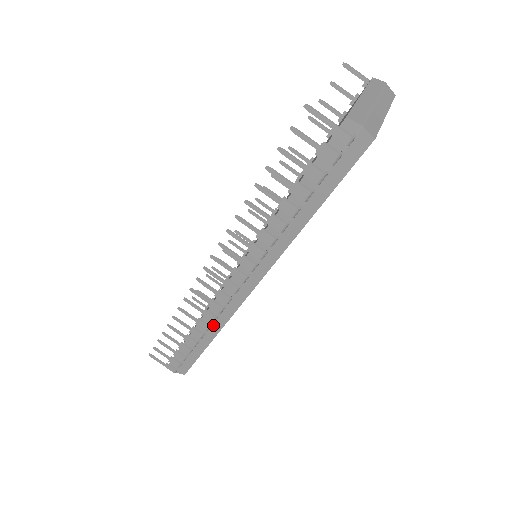
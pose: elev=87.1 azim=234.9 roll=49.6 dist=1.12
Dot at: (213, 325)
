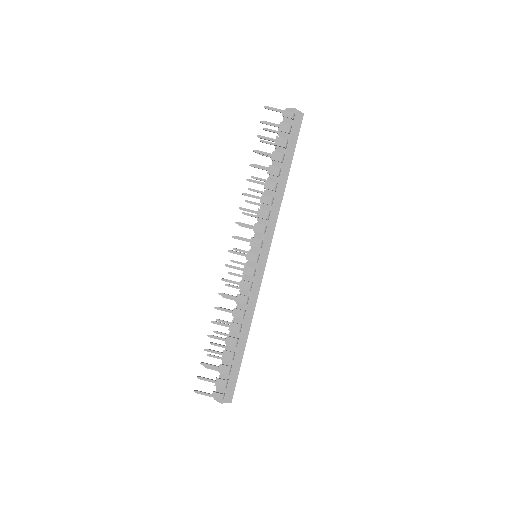
Dot at: (246, 313)
